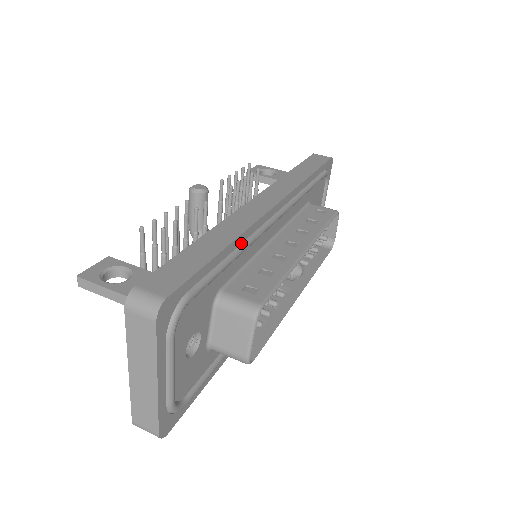
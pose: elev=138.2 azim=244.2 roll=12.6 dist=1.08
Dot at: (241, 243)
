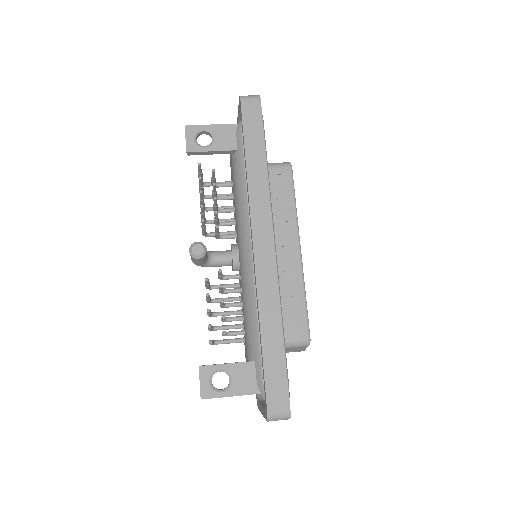
Dot at: occluded
